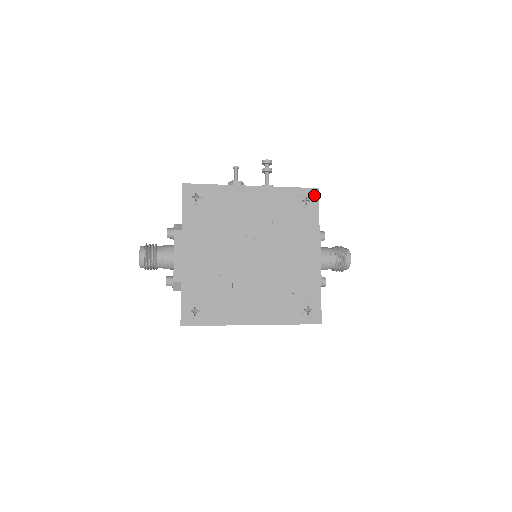
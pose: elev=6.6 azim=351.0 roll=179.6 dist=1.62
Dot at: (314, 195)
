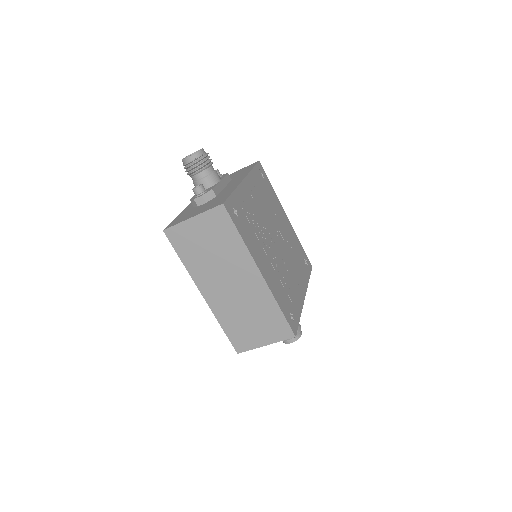
Dot at: (310, 266)
